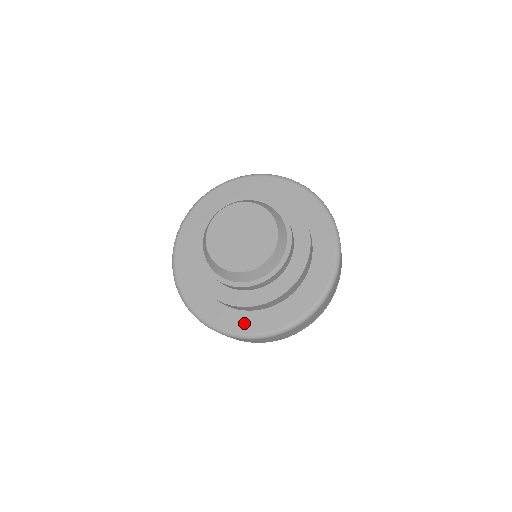
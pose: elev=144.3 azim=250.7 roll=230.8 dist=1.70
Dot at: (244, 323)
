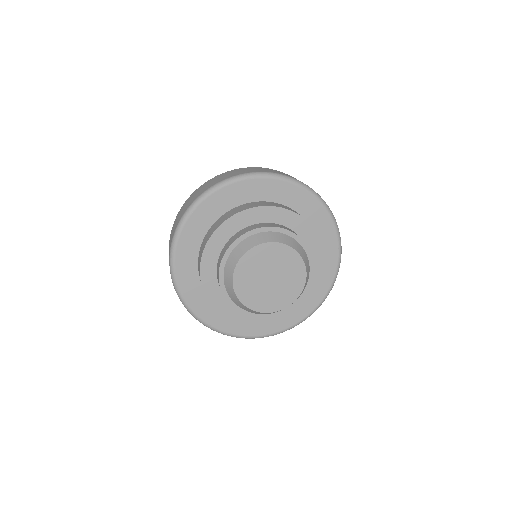
Dot at: (288, 319)
